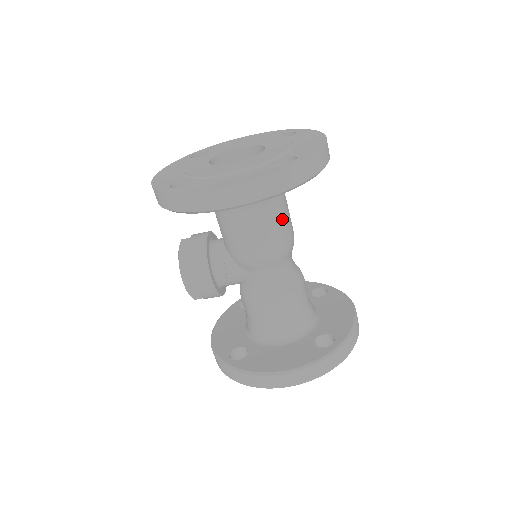
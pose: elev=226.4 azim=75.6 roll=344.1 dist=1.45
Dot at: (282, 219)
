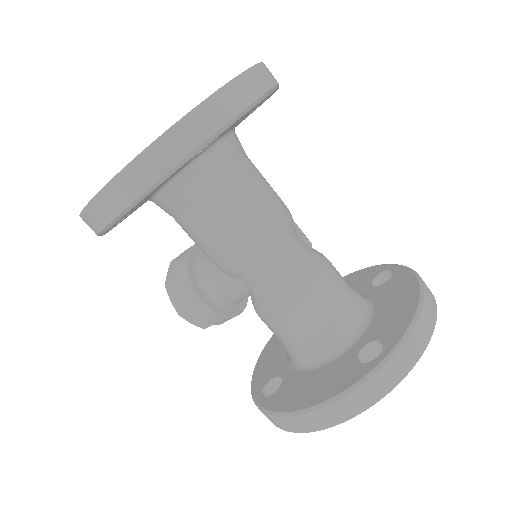
Dot at: (246, 199)
